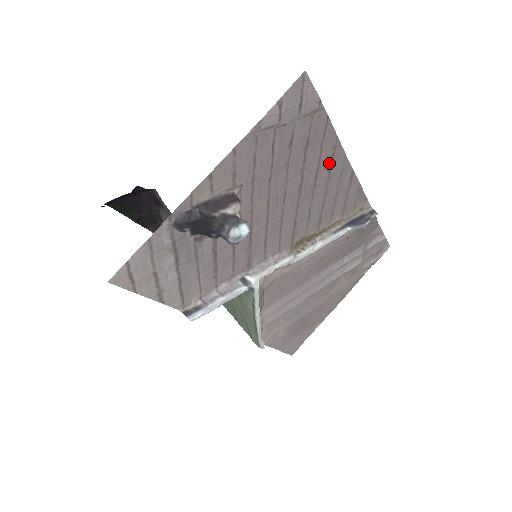
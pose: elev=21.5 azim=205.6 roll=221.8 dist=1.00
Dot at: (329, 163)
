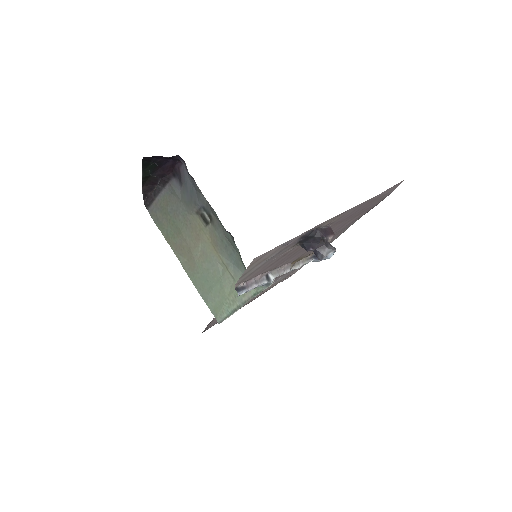
Dot at: (352, 222)
